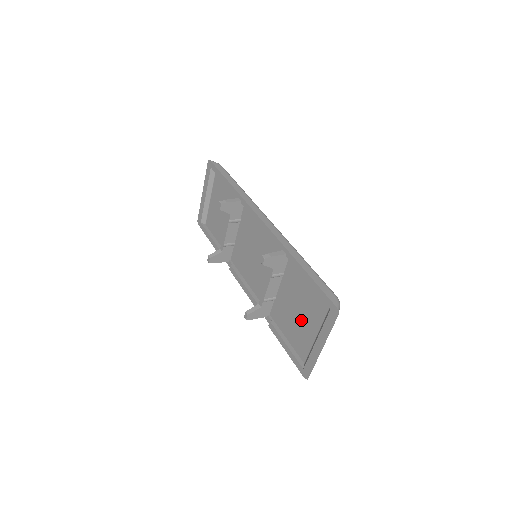
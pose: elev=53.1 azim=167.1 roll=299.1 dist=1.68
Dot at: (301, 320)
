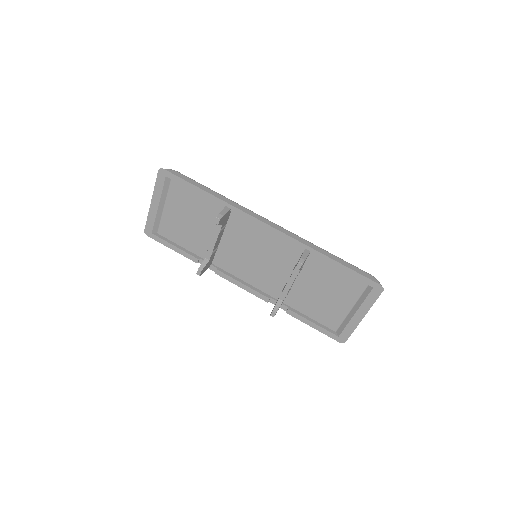
Dot at: (330, 300)
